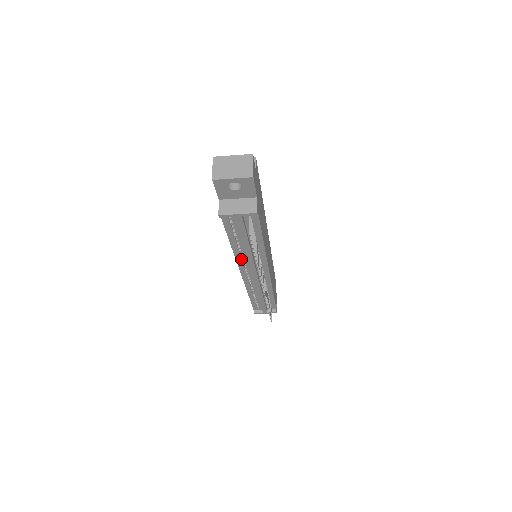
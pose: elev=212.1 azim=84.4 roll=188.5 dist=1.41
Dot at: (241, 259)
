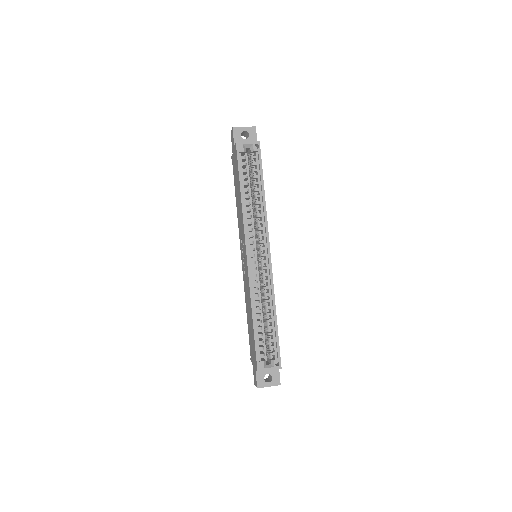
Dot at: occluded
